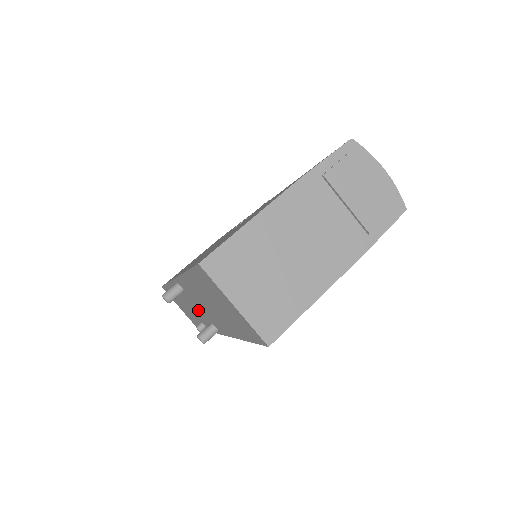
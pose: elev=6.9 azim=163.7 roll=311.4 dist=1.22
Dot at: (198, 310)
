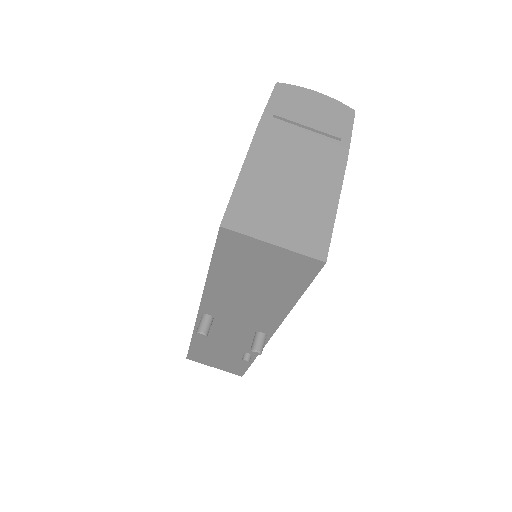
Dot at: (236, 332)
